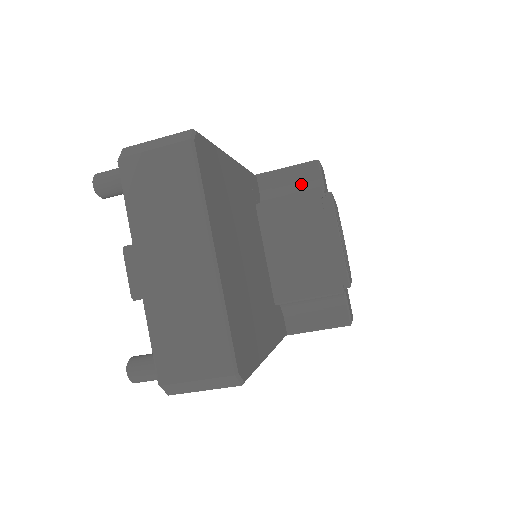
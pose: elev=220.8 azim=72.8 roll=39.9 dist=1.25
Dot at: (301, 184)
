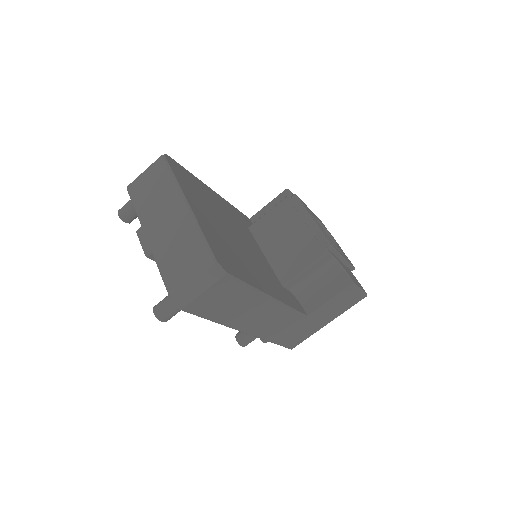
Dot at: occluded
